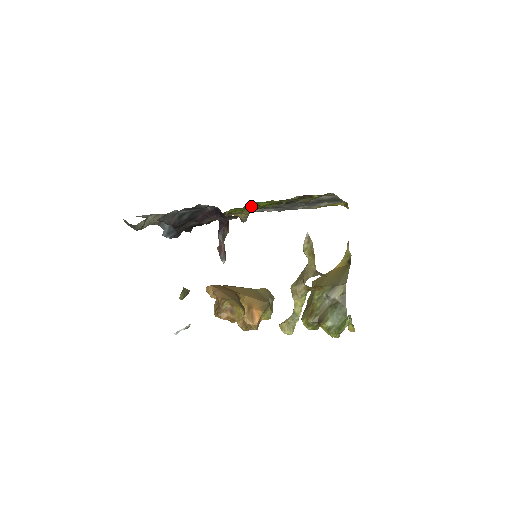
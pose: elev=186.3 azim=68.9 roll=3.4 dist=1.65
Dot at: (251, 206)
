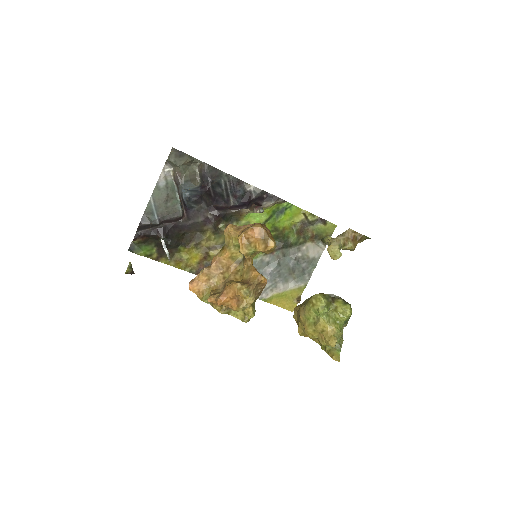
Dot at: (272, 216)
